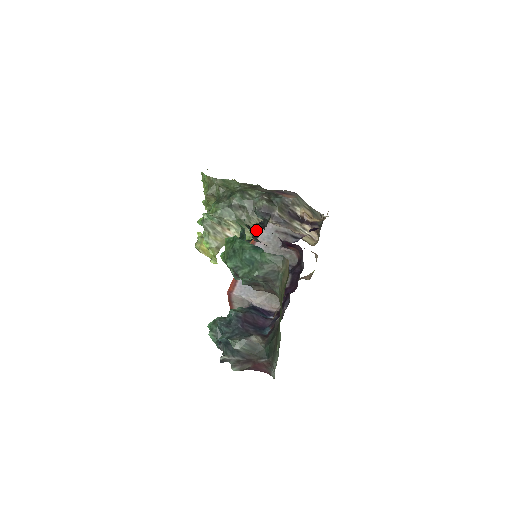
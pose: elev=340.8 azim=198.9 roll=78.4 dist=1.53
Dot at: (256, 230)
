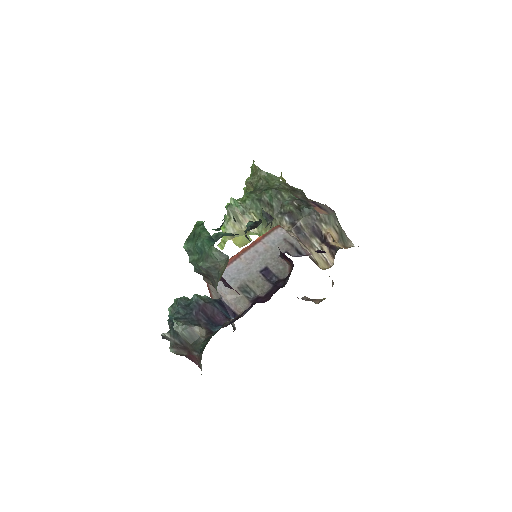
Dot at: (248, 227)
